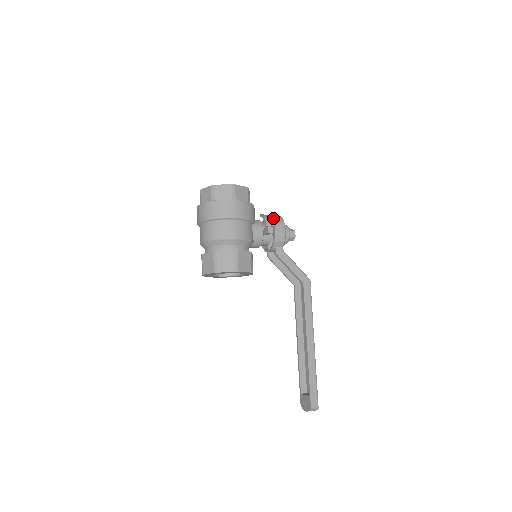
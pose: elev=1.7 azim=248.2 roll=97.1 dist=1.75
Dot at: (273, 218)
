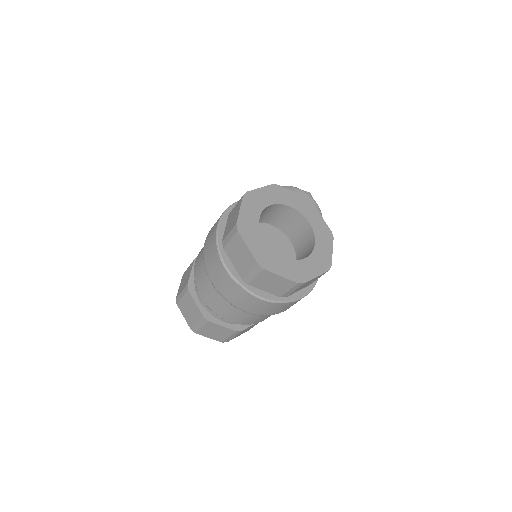
Dot at: occluded
